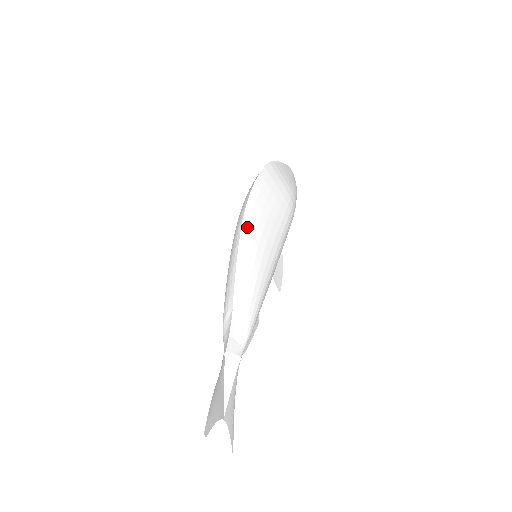
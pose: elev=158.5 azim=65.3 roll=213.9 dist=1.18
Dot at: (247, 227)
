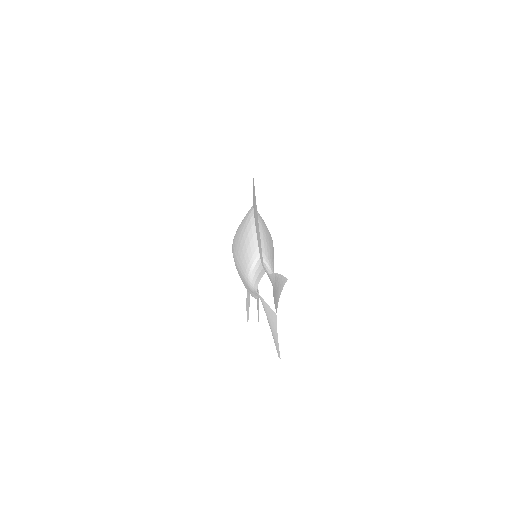
Dot at: (258, 218)
